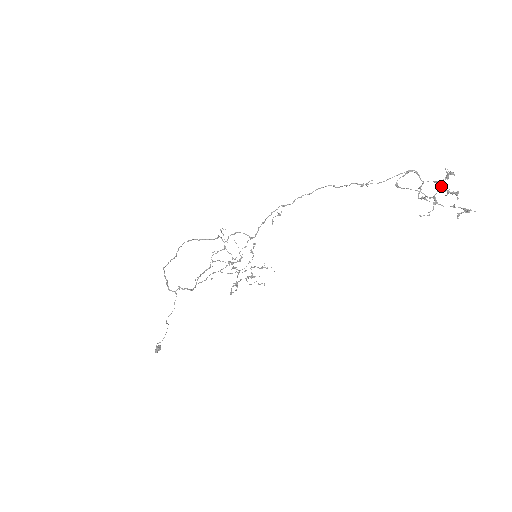
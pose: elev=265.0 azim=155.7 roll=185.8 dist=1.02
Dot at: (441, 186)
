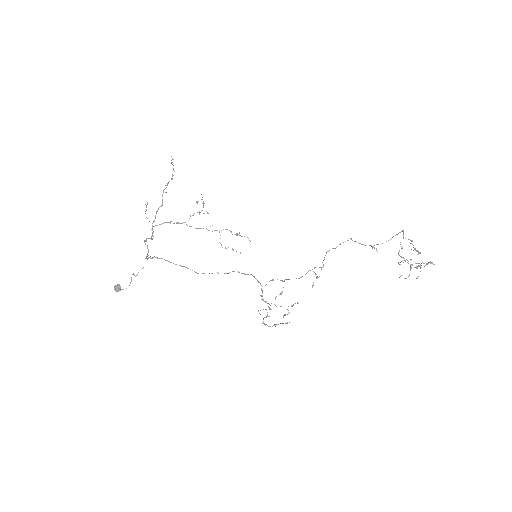
Dot at: occluded
